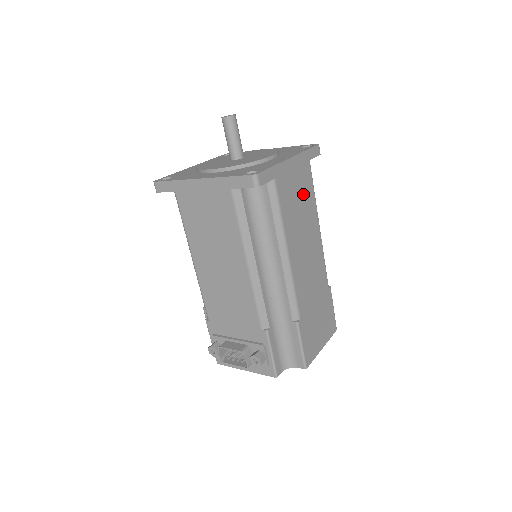
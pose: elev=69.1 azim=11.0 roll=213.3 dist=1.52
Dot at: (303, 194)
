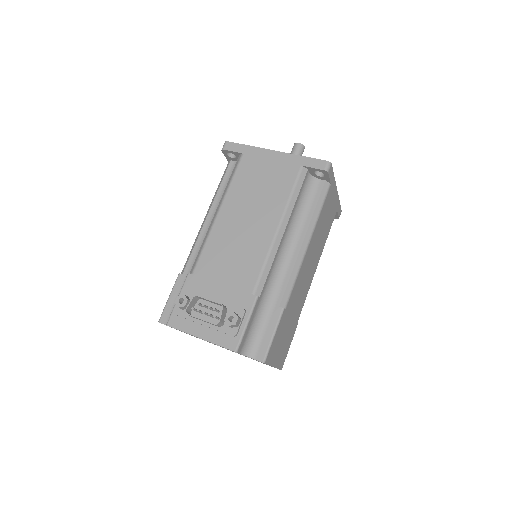
Dot at: (327, 224)
